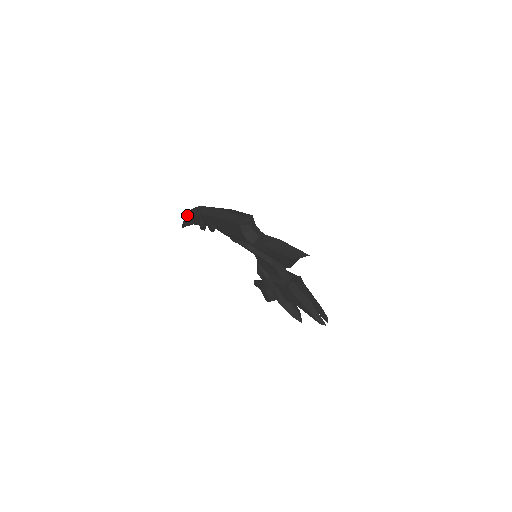
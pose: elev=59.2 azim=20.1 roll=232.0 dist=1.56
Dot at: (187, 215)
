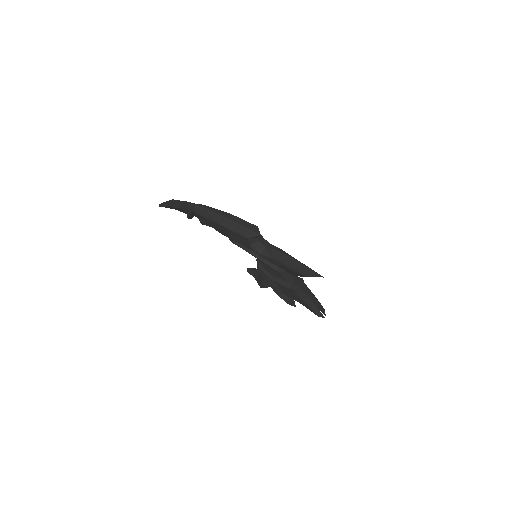
Dot at: (170, 202)
